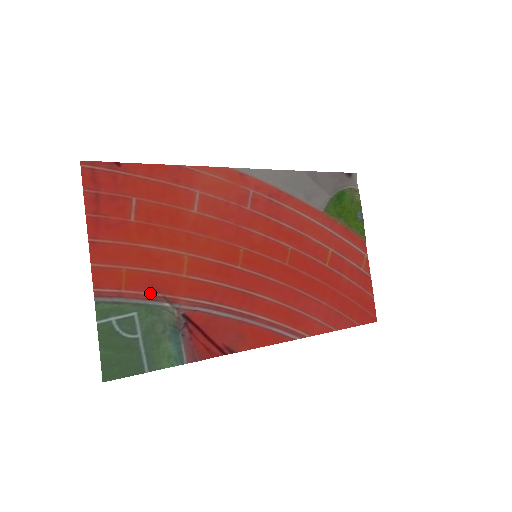
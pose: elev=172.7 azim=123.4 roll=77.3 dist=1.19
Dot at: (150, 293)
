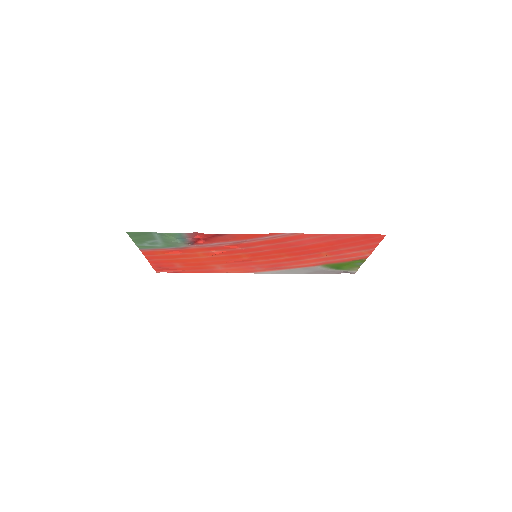
Dot at: (173, 250)
